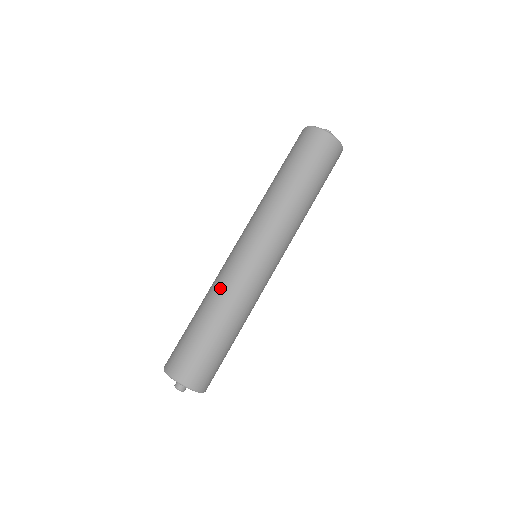
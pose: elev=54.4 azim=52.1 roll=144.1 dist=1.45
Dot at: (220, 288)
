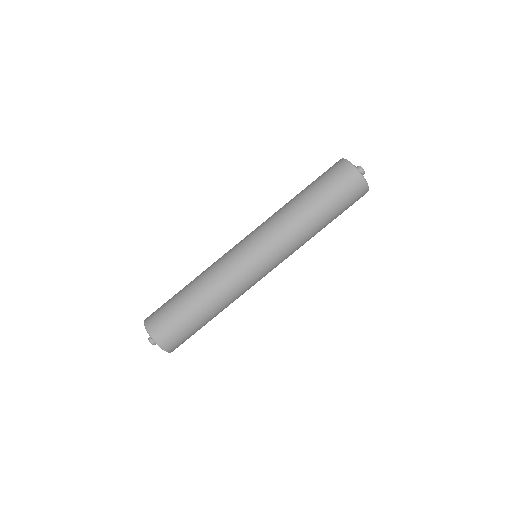
Dot at: (216, 276)
